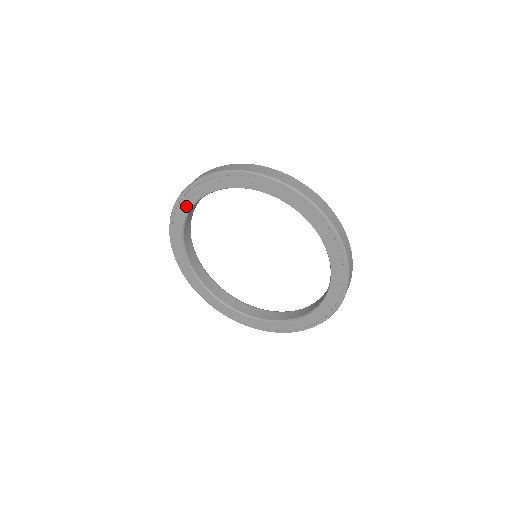
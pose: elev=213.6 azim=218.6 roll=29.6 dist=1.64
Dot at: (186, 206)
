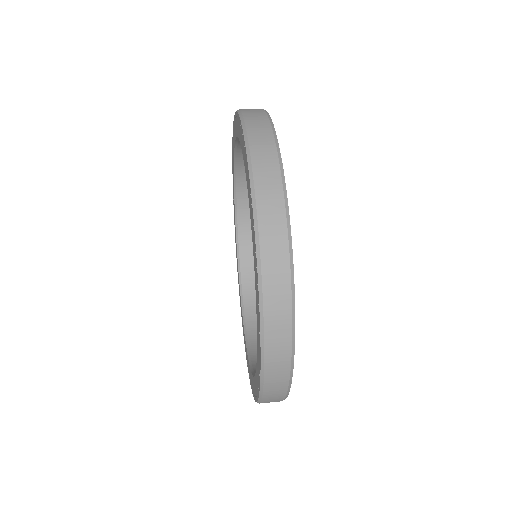
Dot at: occluded
